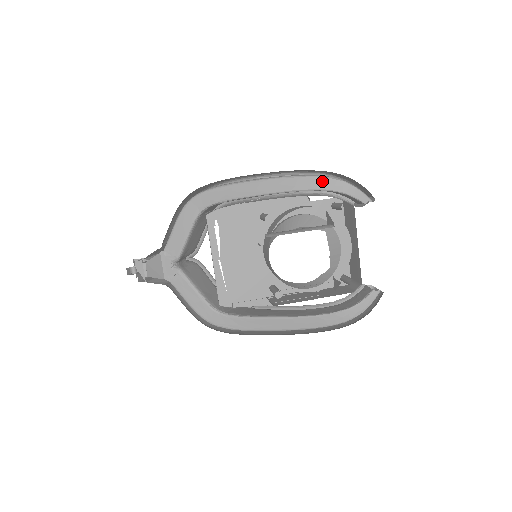
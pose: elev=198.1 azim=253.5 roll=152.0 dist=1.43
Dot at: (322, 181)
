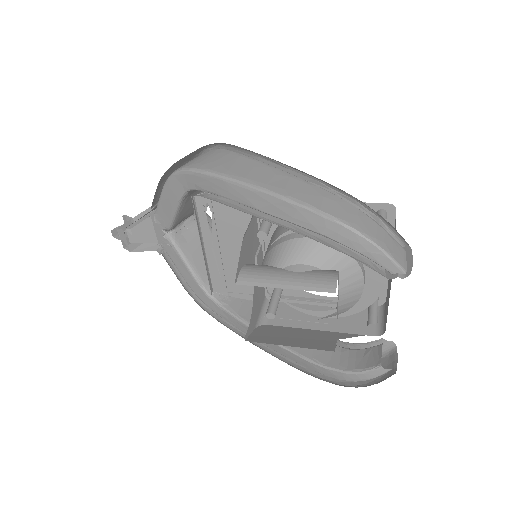
Dot at: (331, 226)
